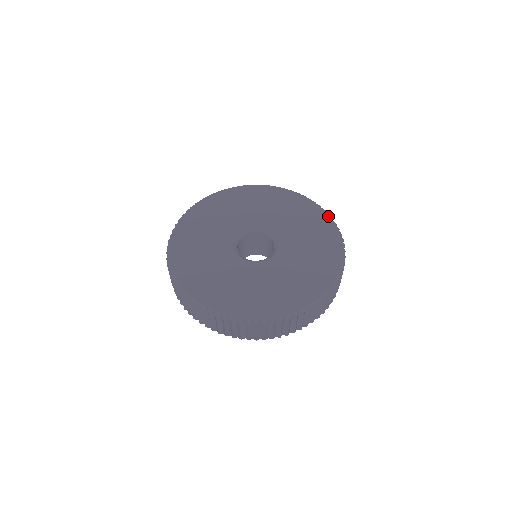
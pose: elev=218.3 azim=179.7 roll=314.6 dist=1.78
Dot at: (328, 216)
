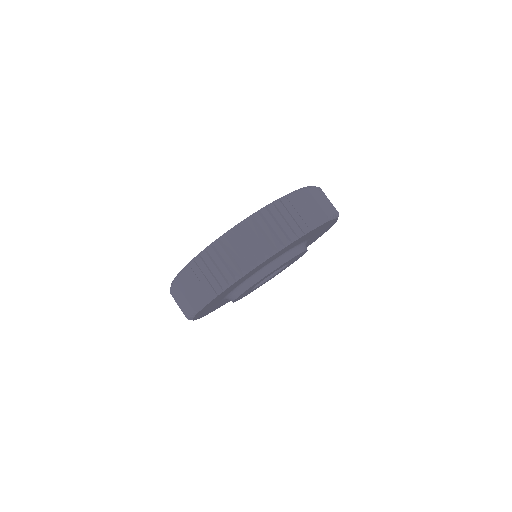
Dot at: occluded
